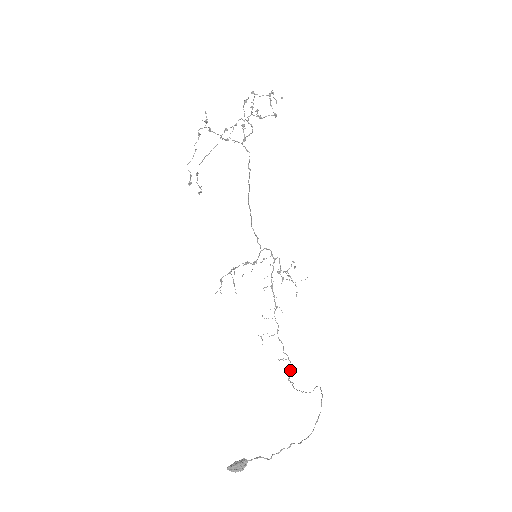
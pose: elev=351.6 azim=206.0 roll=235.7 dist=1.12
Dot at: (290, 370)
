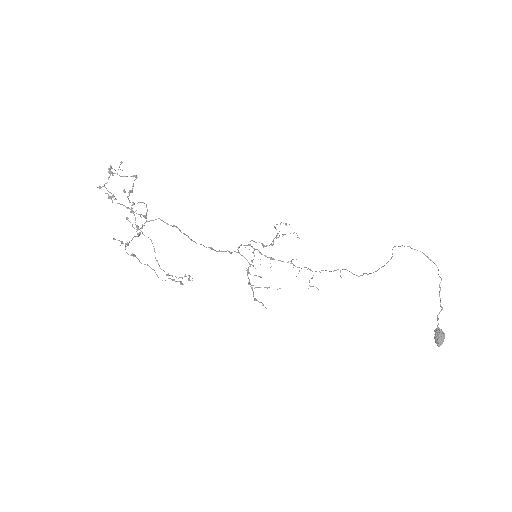
Dot at: occluded
